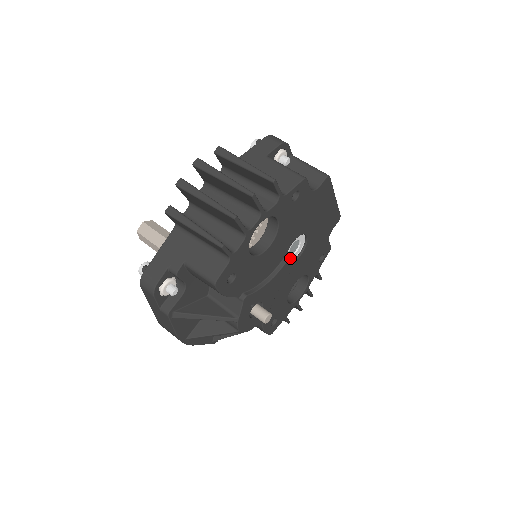
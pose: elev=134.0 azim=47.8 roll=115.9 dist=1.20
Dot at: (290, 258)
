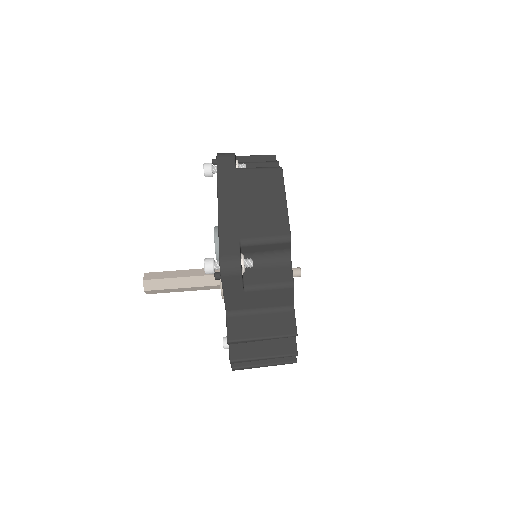
Dot at: occluded
